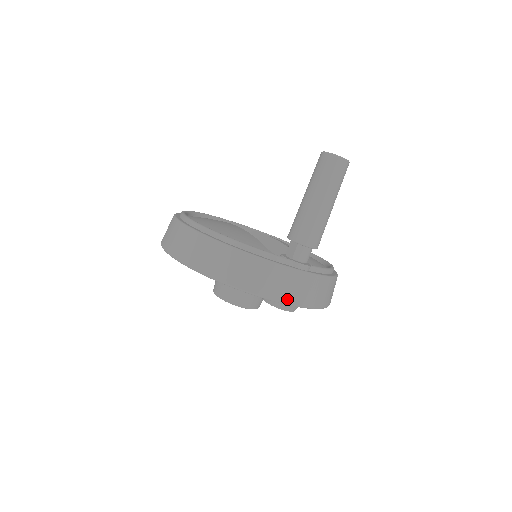
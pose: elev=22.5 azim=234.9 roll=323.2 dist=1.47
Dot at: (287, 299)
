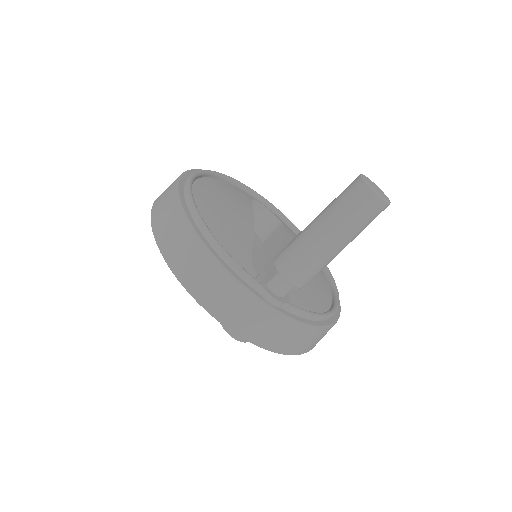
Dot at: (236, 327)
